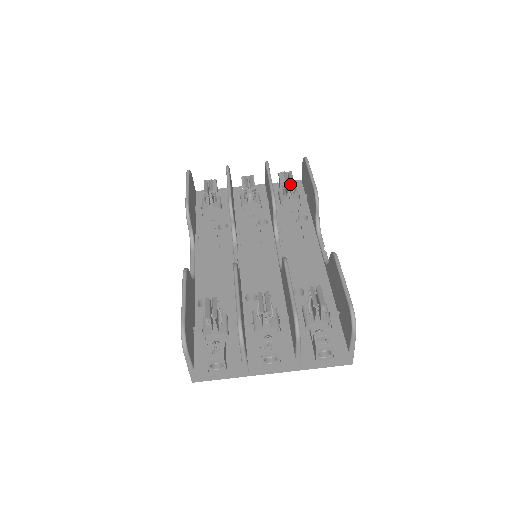
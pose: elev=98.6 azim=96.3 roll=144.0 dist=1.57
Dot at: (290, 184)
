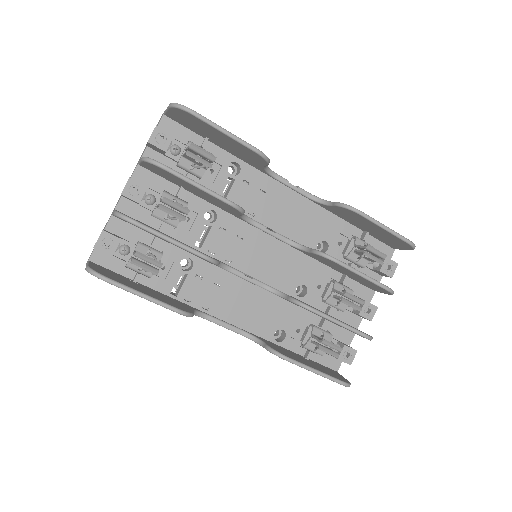
Dot at: (207, 160)
